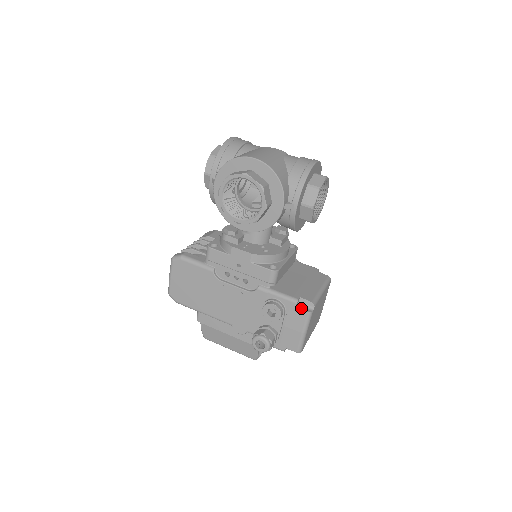
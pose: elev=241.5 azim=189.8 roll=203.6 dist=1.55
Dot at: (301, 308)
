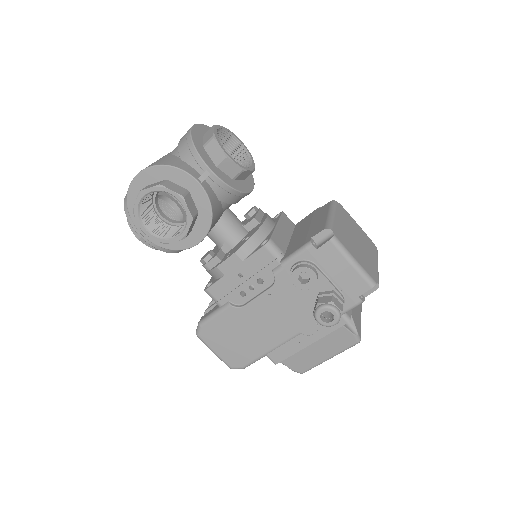
Dot at: (321, 245)
